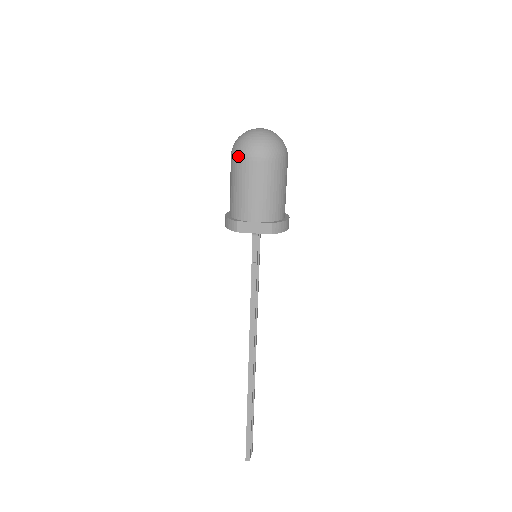
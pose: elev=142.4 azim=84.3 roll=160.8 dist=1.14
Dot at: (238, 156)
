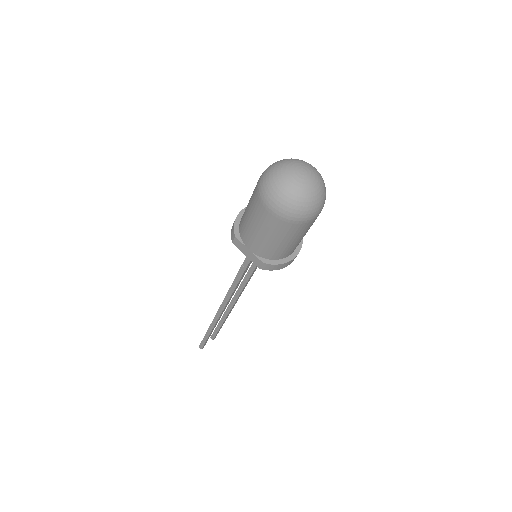
Dot at: (258, 190)
